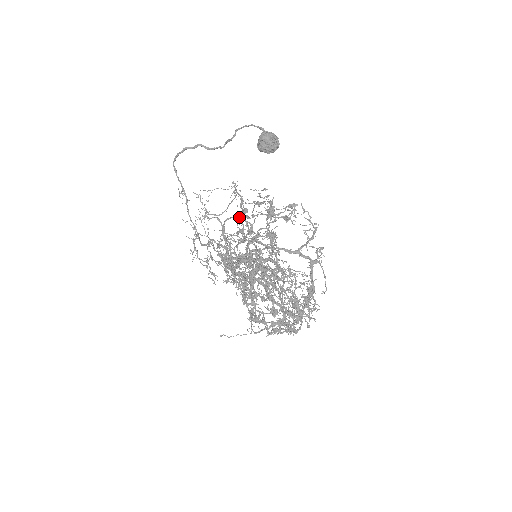
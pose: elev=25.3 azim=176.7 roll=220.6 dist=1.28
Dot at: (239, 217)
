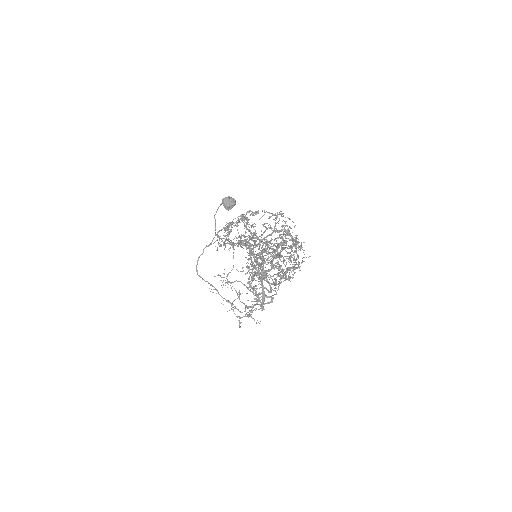
Dot at: (224, 227)
